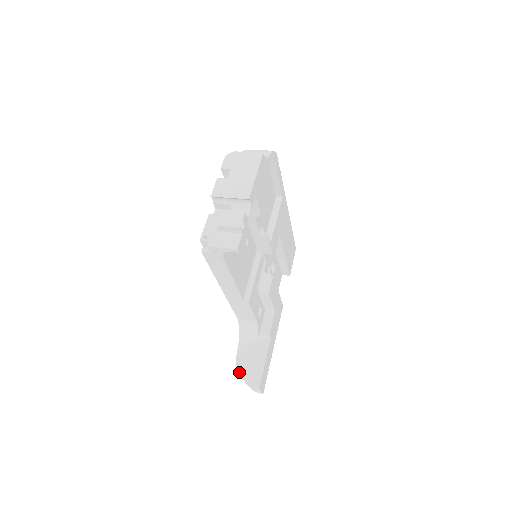
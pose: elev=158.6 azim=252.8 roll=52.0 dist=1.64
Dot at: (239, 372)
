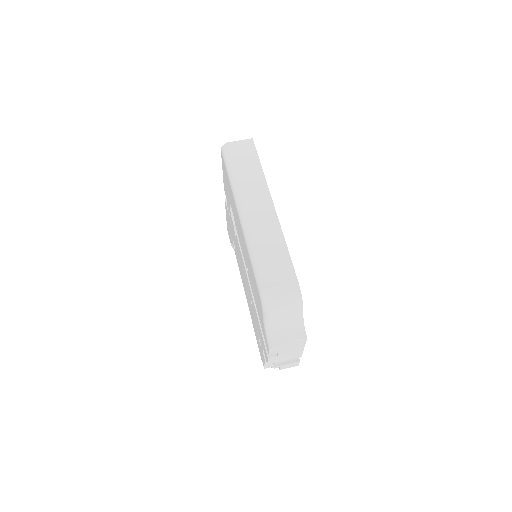
Dot at: occluded
